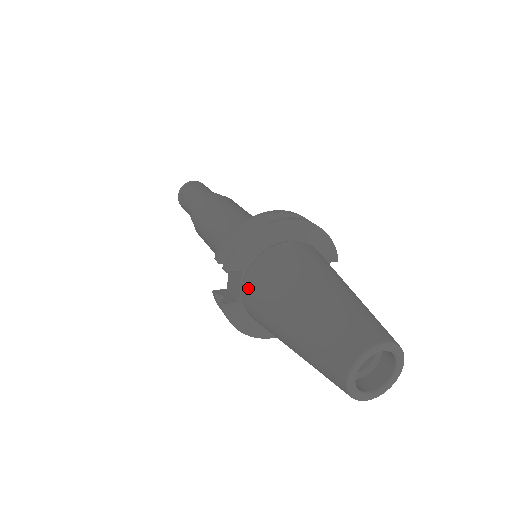
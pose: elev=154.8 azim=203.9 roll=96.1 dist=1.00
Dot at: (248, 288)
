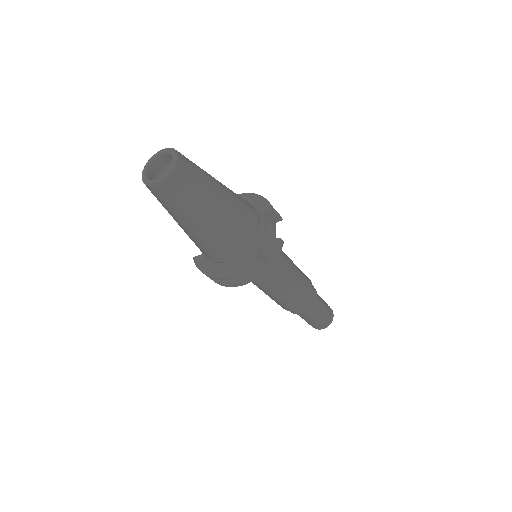
Dot at: occluded
